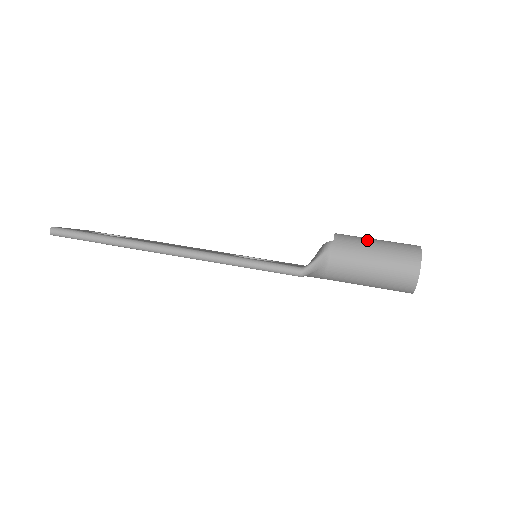
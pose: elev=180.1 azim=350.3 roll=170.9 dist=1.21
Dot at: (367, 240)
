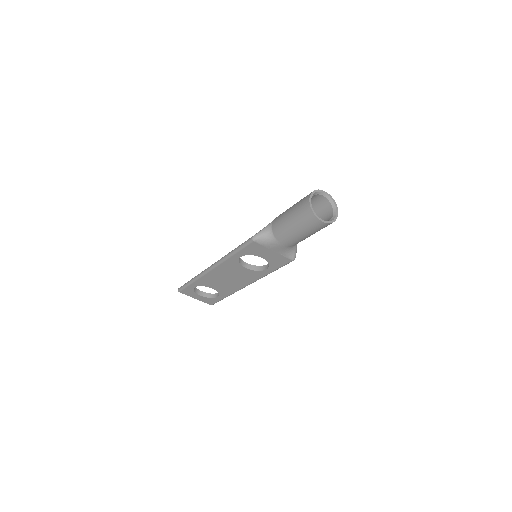
Dot at: occluded
